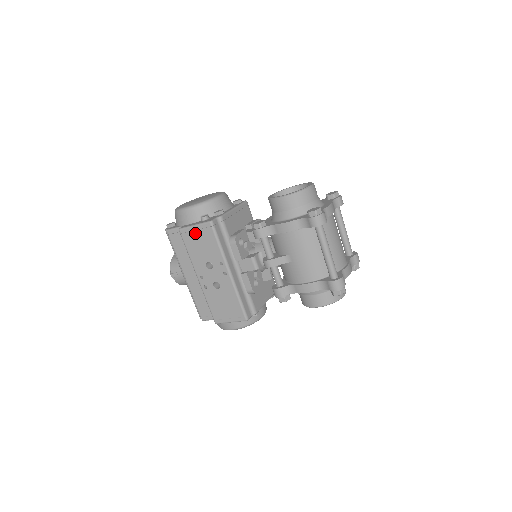
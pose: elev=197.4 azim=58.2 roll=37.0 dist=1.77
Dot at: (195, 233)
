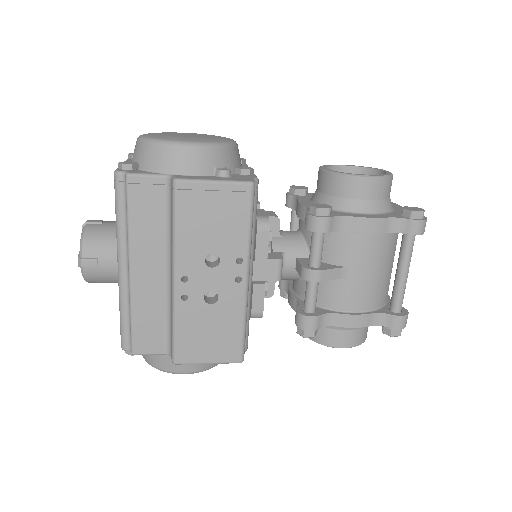
Dot at: (210, 195)
